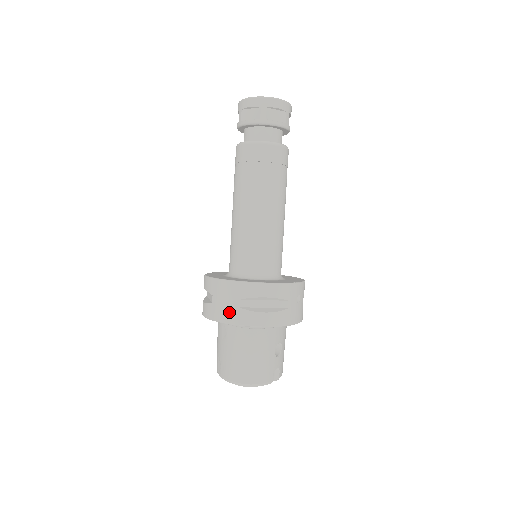
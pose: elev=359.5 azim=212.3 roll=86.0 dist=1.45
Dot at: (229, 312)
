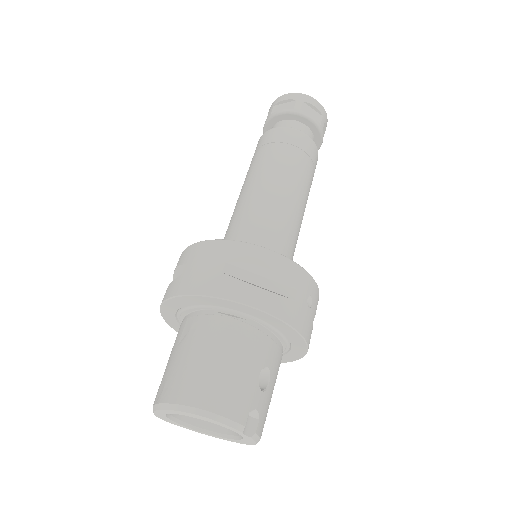
Dot at: (205, 279)
